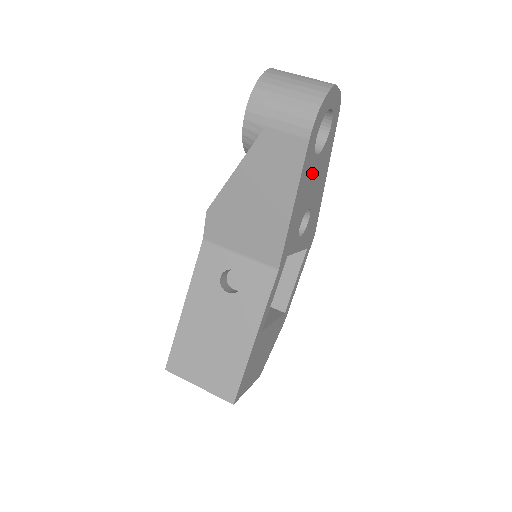
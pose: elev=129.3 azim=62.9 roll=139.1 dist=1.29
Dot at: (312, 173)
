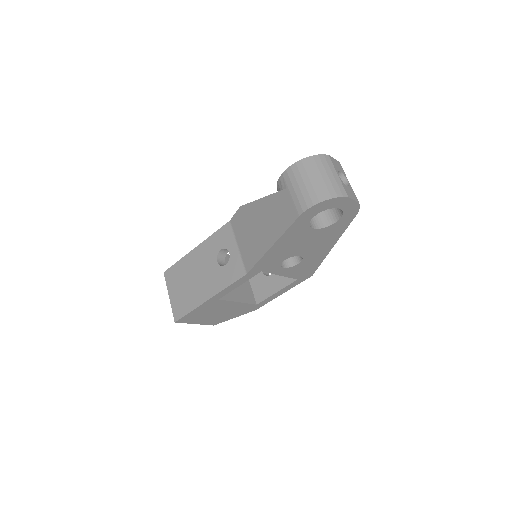
Dot at: (305, 236)
